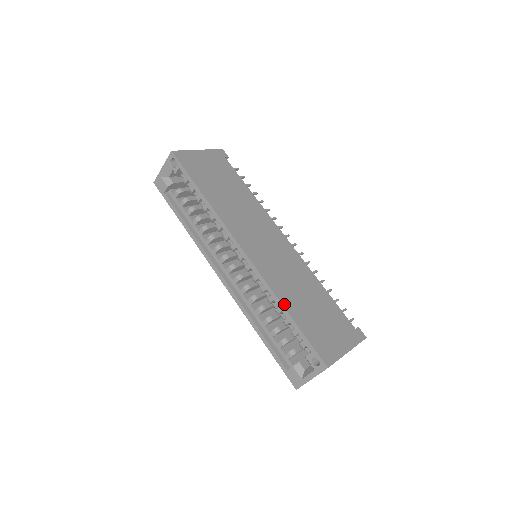
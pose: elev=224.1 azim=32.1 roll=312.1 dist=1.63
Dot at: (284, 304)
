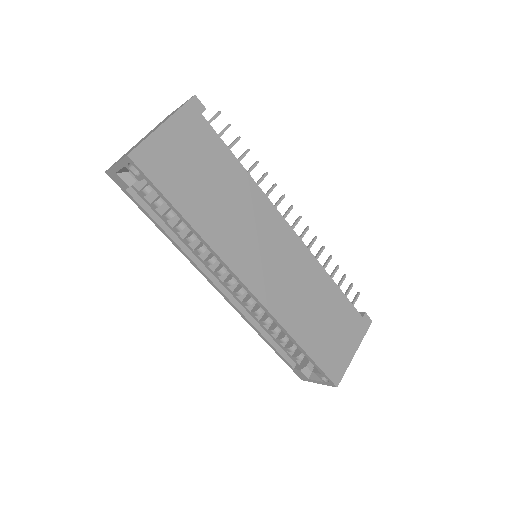
Dot at: (295, 337)
